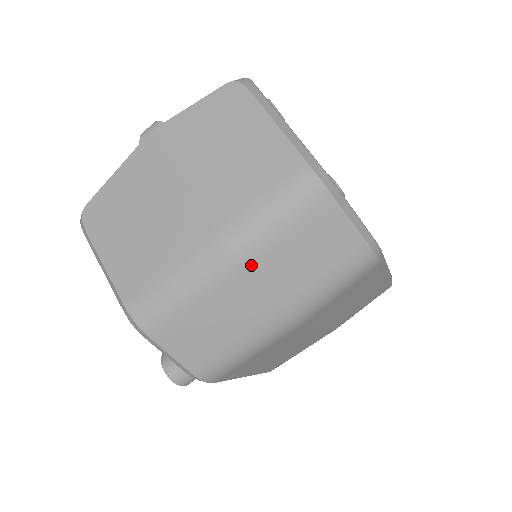
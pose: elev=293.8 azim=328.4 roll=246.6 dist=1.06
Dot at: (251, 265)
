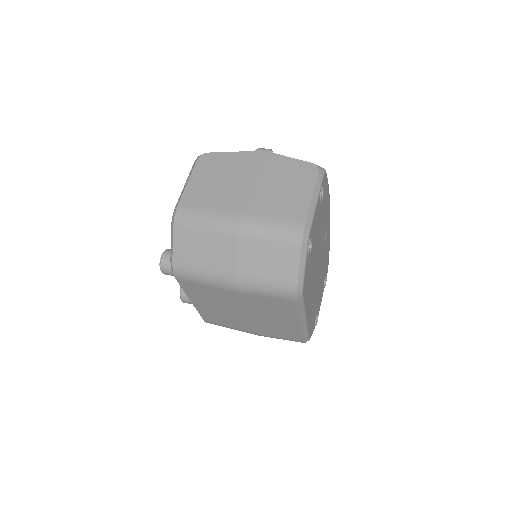
Dot at: (242, 240)
